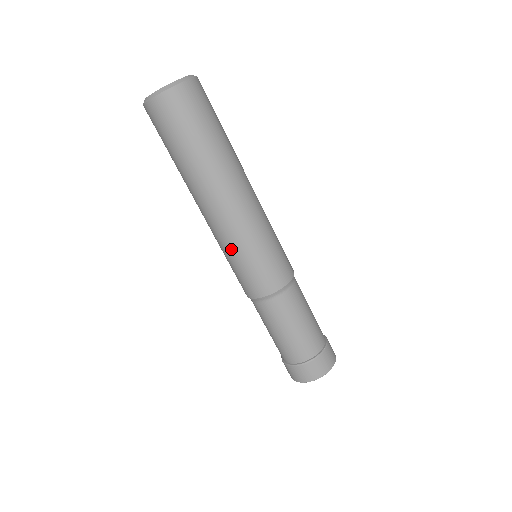
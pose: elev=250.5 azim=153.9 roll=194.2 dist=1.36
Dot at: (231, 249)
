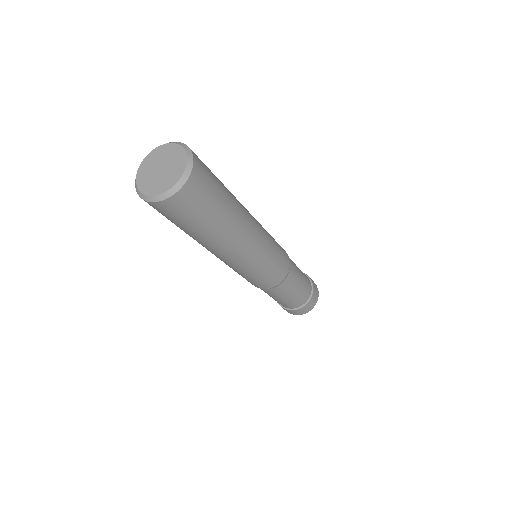
Dot at: (255, 268)
